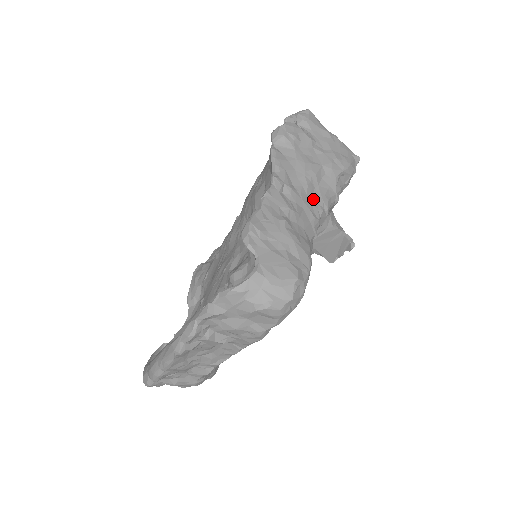
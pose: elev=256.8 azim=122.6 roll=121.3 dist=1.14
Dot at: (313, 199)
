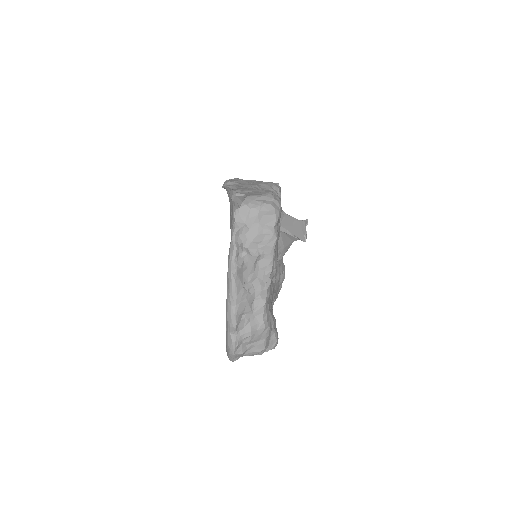
Dot at: occluded
